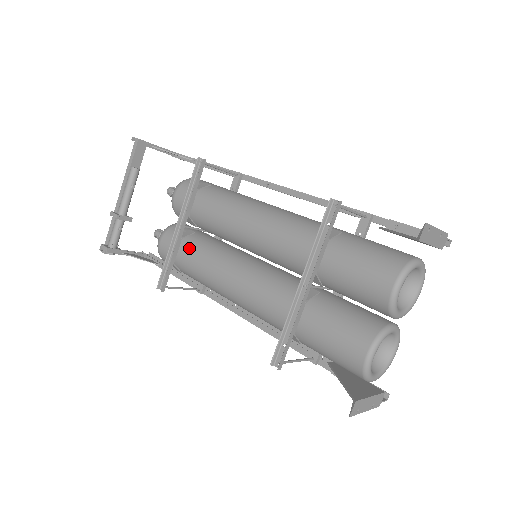
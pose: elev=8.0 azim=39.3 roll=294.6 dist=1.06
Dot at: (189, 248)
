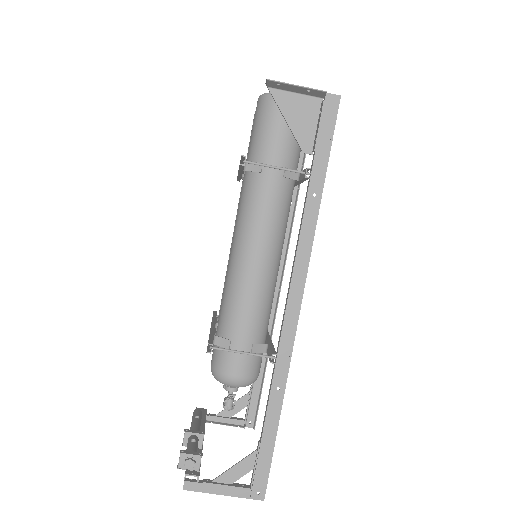
Dot at: occluded
